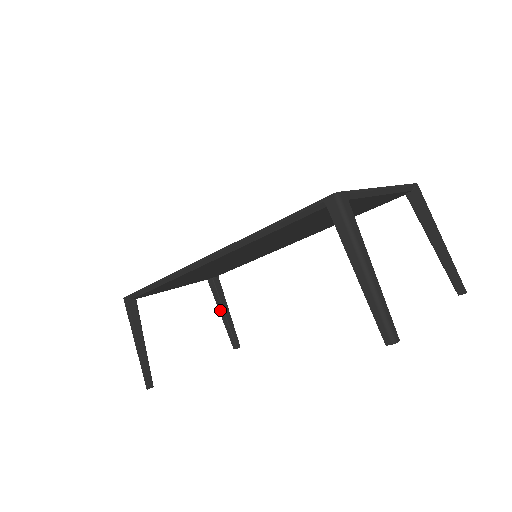
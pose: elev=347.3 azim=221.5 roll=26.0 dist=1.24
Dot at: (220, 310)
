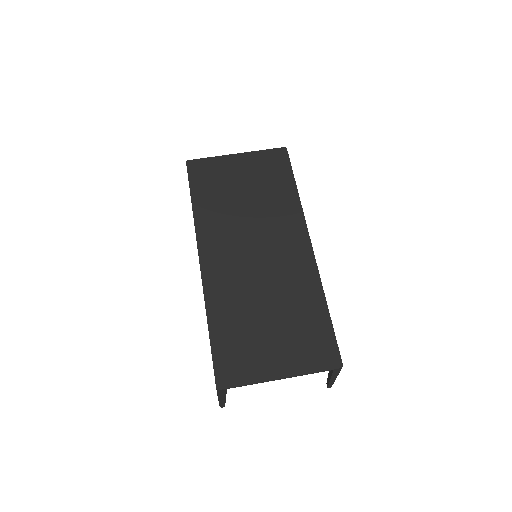
Dot at: occluded
